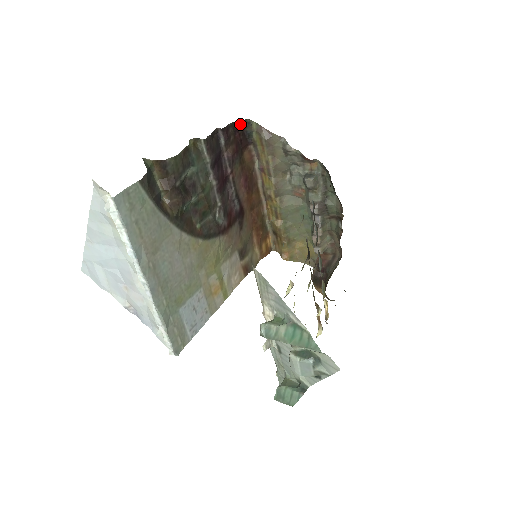
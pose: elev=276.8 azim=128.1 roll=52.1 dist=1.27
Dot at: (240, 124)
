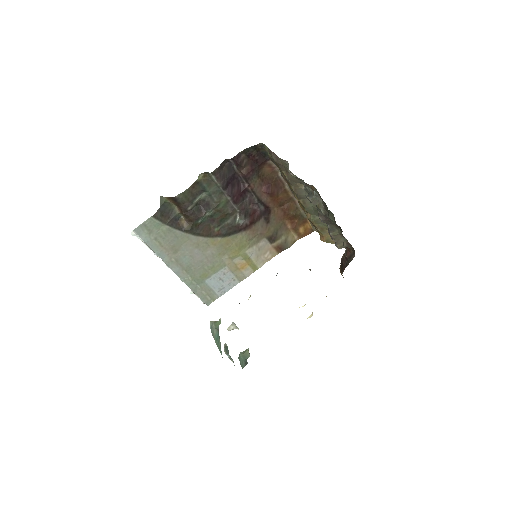
Dot at: (253, 148)
